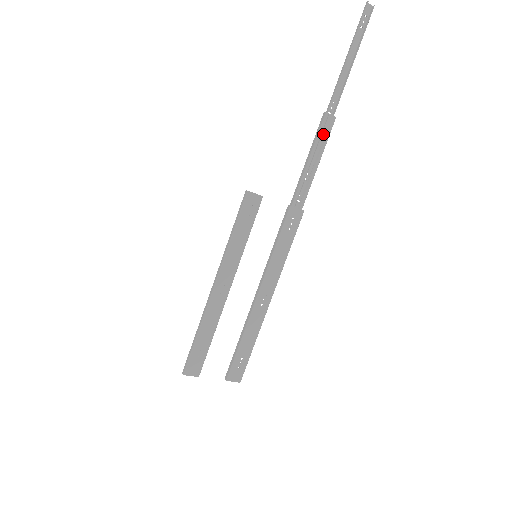
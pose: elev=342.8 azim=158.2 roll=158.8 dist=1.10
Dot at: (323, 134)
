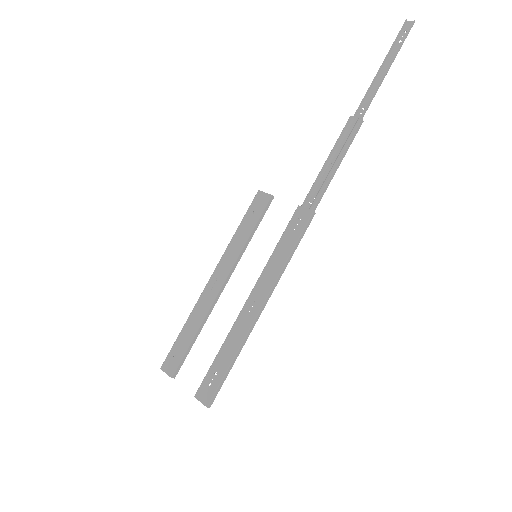
Dot at: (346, 137)
